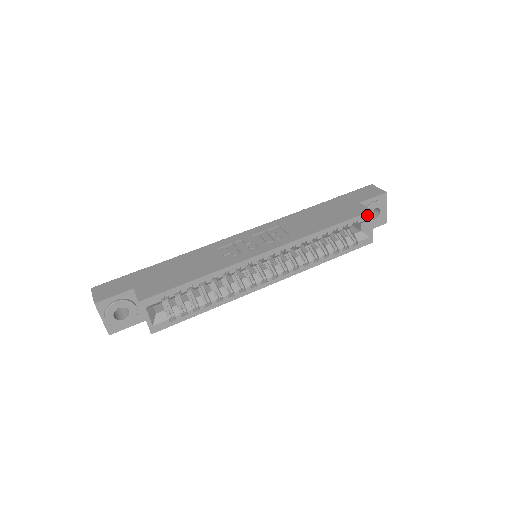
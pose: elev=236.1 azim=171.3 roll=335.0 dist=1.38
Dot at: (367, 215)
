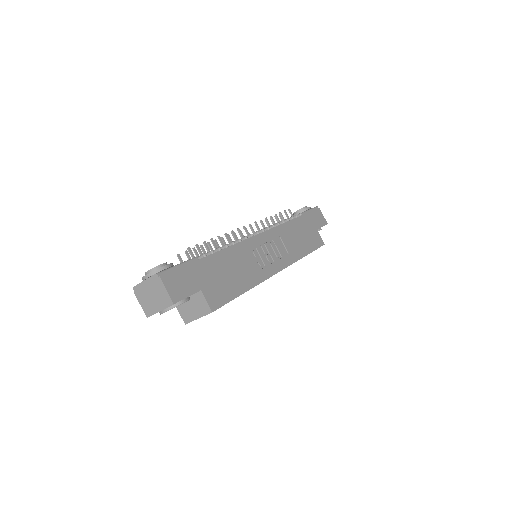
Dot at: occluded
